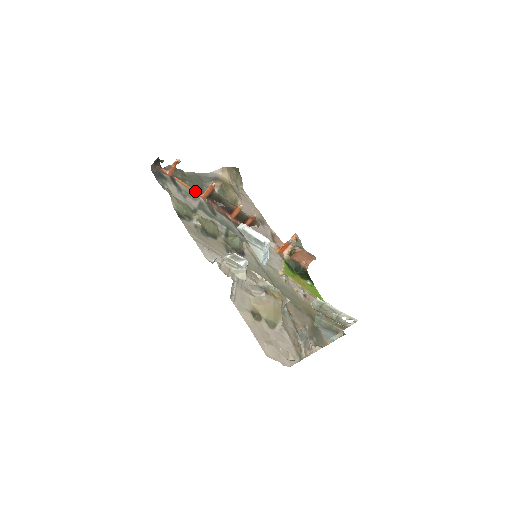
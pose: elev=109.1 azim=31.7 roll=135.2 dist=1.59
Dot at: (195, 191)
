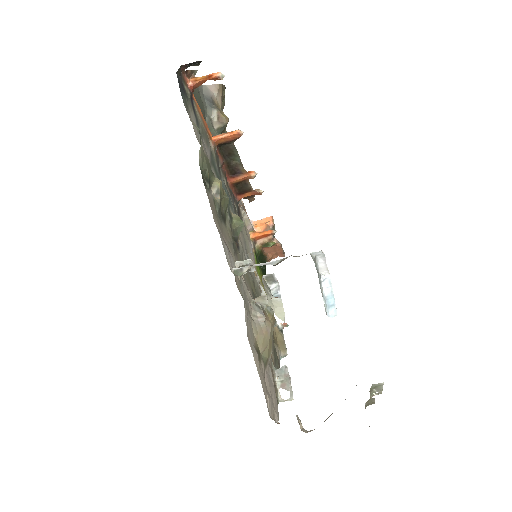
Dot at: (207, 127)
